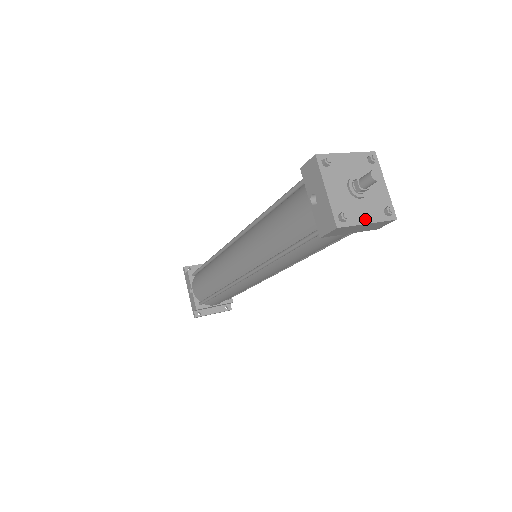
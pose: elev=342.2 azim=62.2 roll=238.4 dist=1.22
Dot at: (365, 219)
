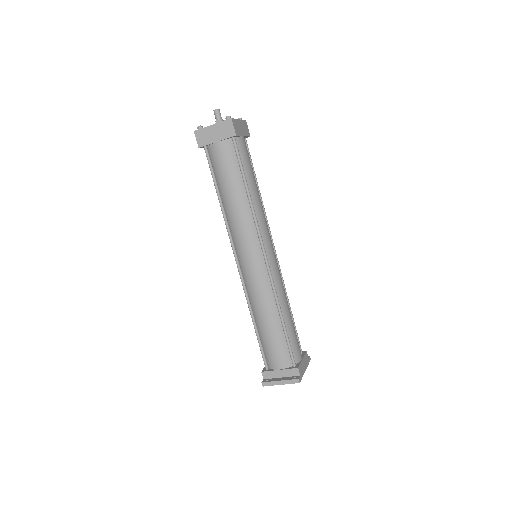
Dot at: (212, 125)
